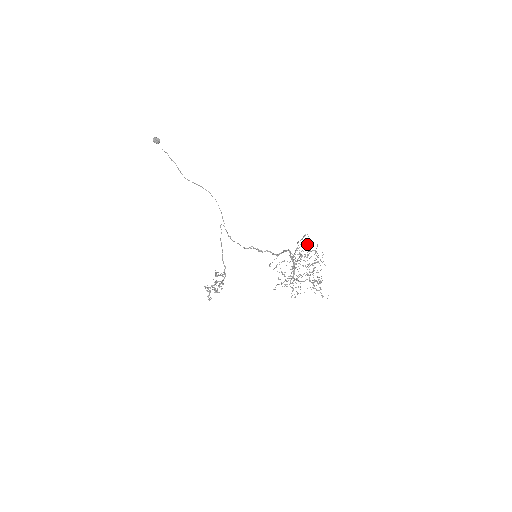
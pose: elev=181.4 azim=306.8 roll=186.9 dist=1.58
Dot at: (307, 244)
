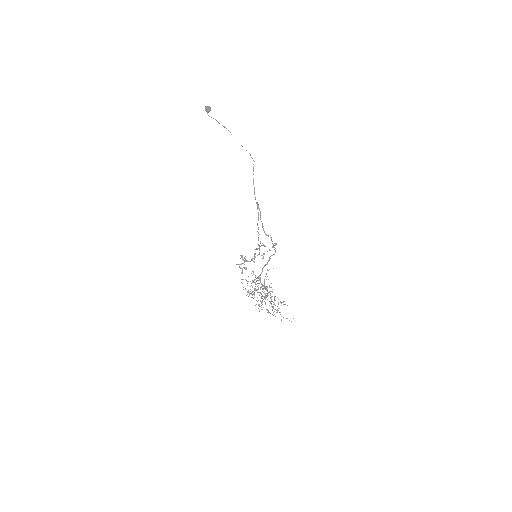
Dot at: occluded
